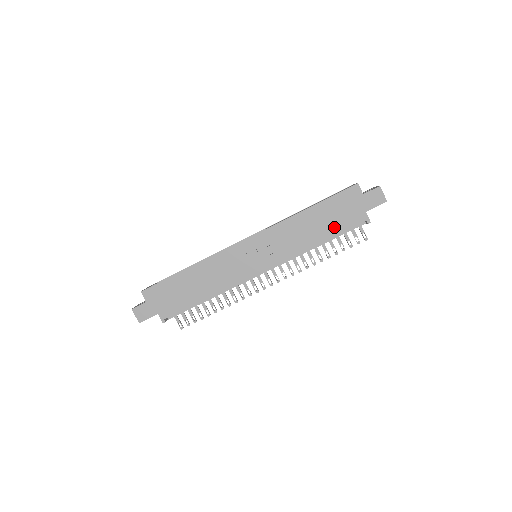
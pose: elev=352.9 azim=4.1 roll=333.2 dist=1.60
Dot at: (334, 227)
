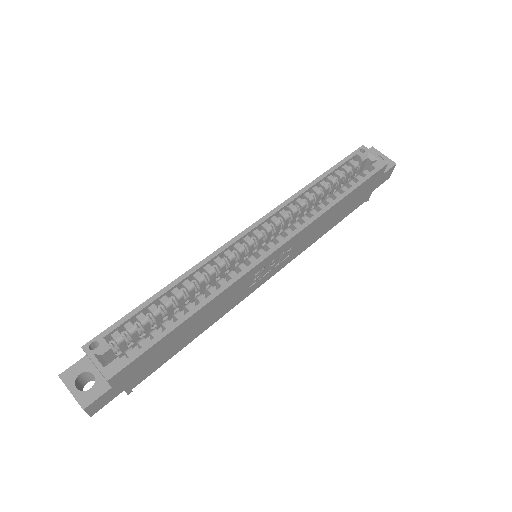
Dot at: (346, 213)
